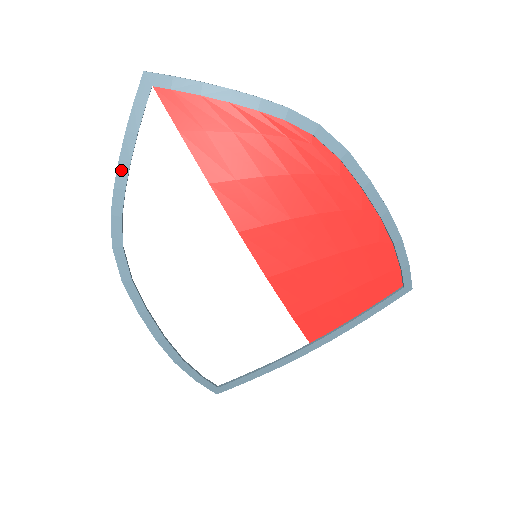
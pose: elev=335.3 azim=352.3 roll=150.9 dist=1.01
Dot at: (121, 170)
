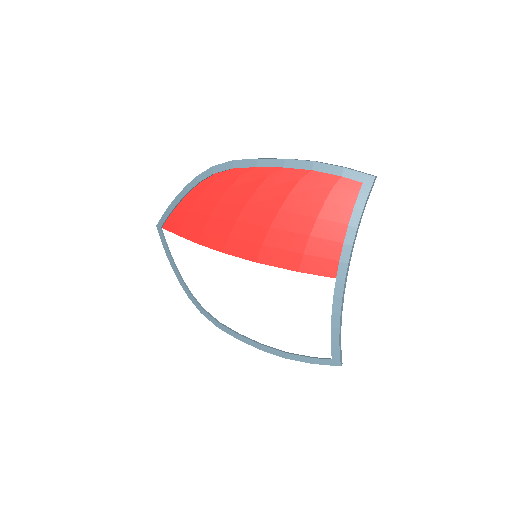
Dot at: (176, 274)
